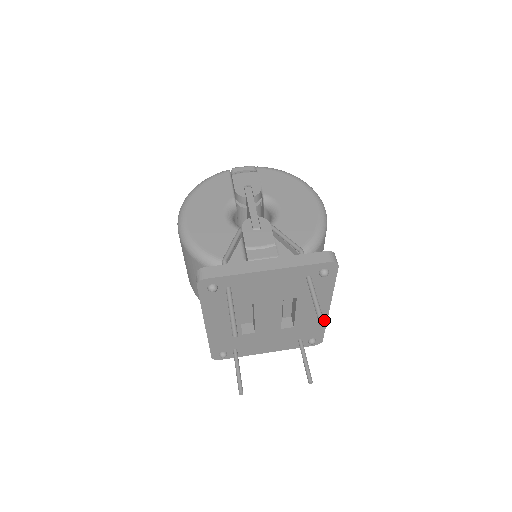
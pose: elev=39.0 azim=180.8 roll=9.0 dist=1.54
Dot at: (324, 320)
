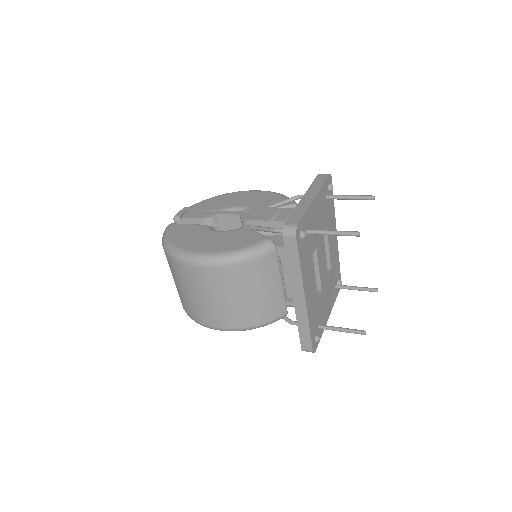
Dot at: (337, 251)
